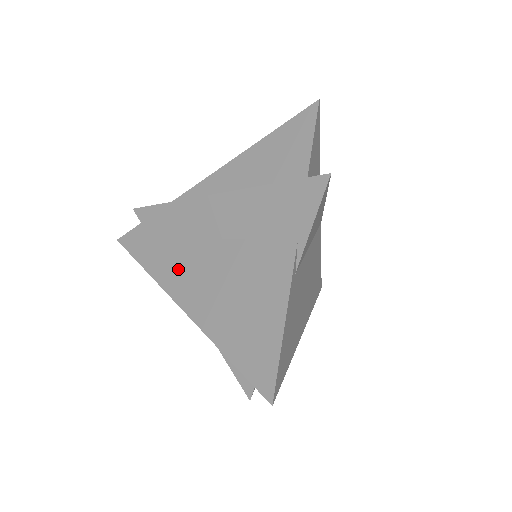
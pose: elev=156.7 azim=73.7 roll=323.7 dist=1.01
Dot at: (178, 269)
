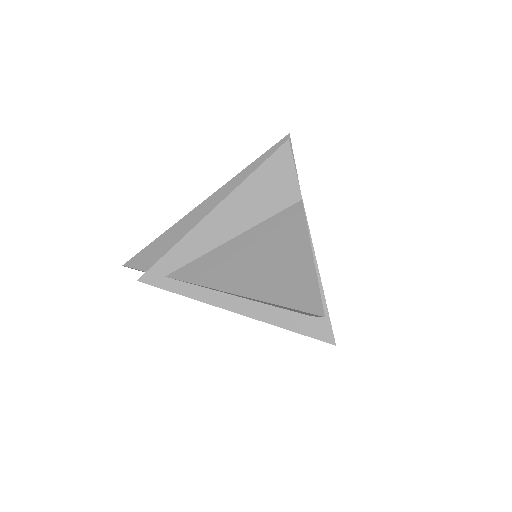
Dot at: occluded
